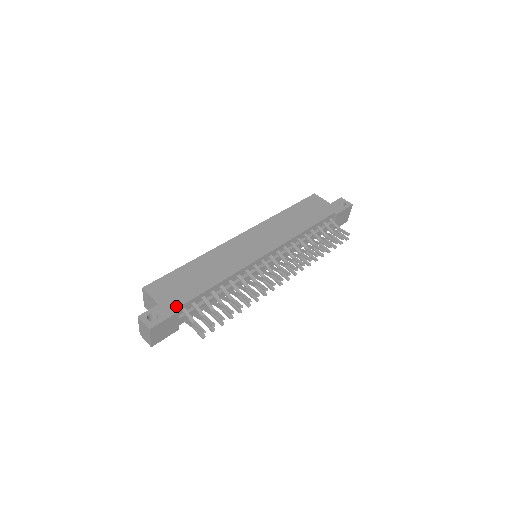
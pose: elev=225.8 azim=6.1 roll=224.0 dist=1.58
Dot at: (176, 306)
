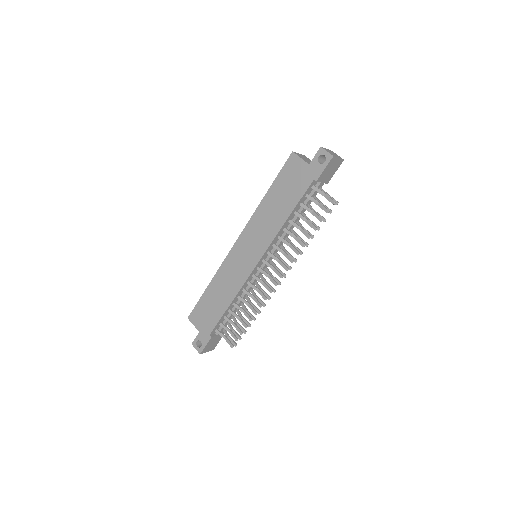
Dot at: (209, 333)
